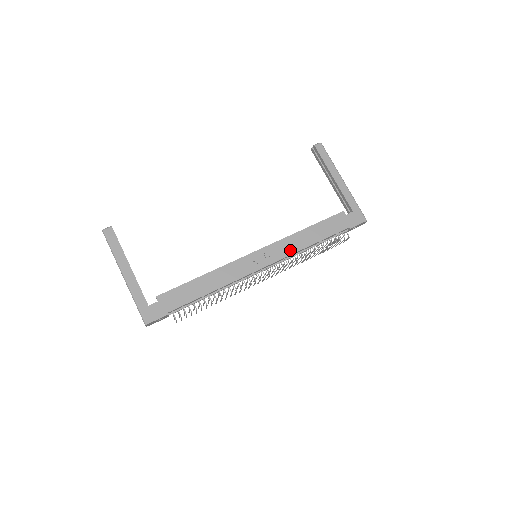
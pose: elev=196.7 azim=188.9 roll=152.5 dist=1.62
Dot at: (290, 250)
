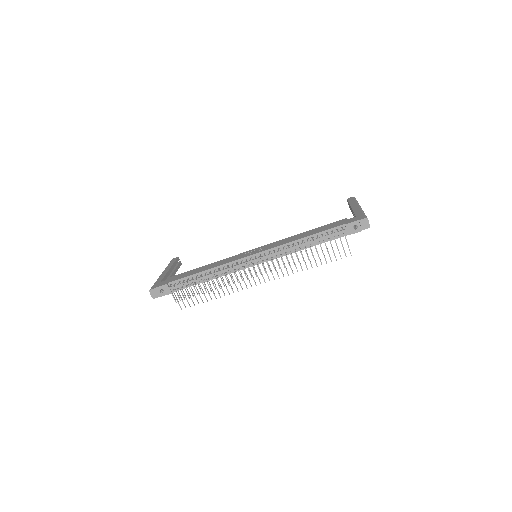
Dot at: (281, 244)
